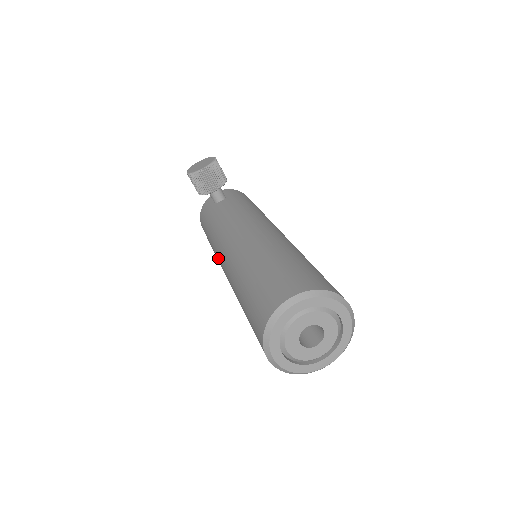
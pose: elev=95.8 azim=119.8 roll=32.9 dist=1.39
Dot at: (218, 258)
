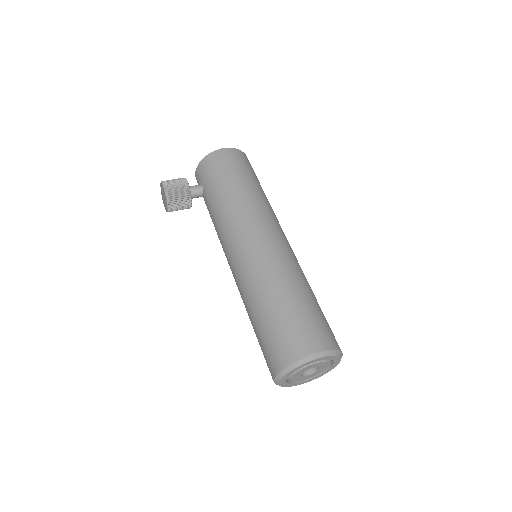
Dot at: occluded
